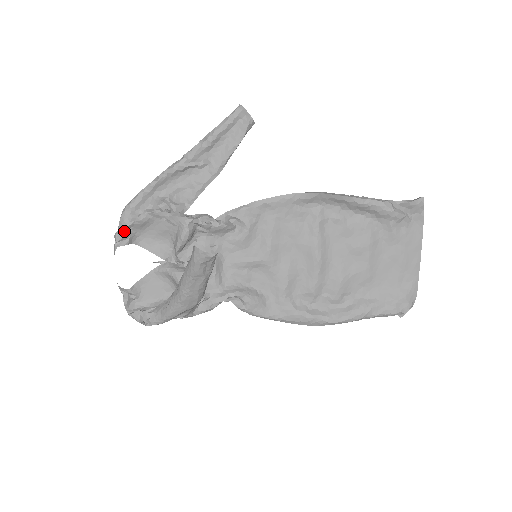
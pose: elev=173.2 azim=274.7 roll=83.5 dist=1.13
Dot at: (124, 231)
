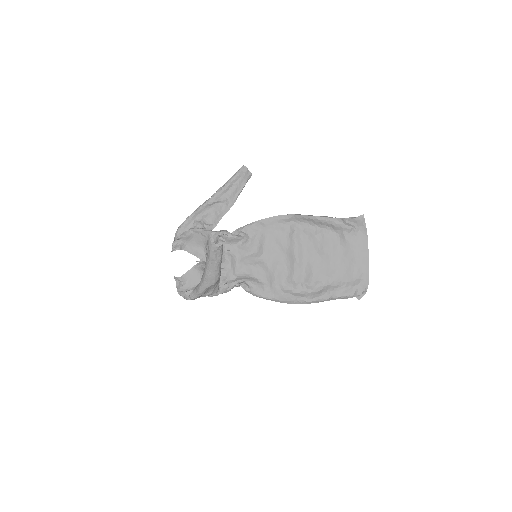
Dot at: (177, 241)
